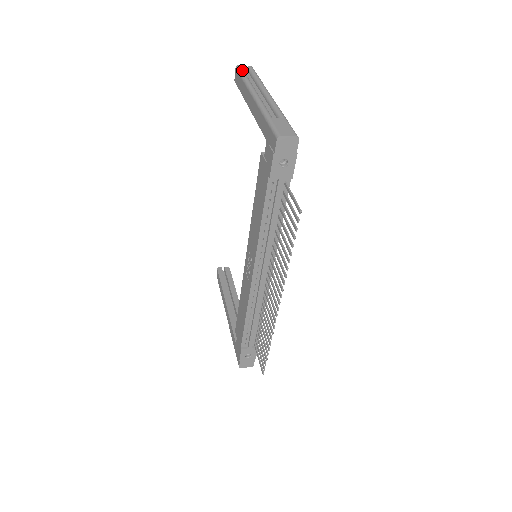
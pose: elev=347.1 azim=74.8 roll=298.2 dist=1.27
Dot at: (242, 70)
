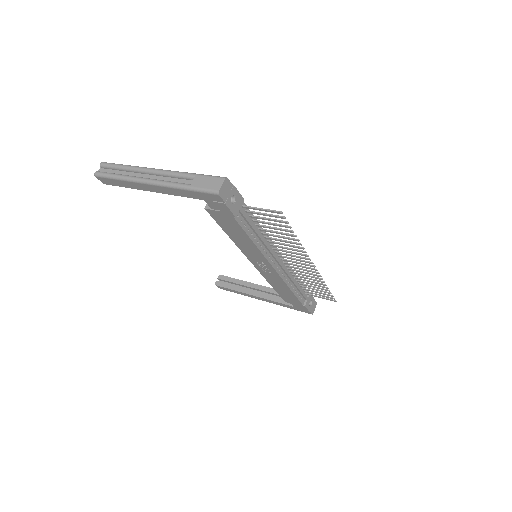
Dot at: (105, 174)
